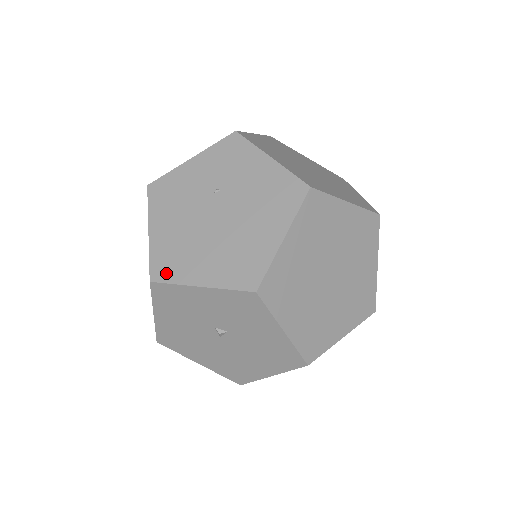
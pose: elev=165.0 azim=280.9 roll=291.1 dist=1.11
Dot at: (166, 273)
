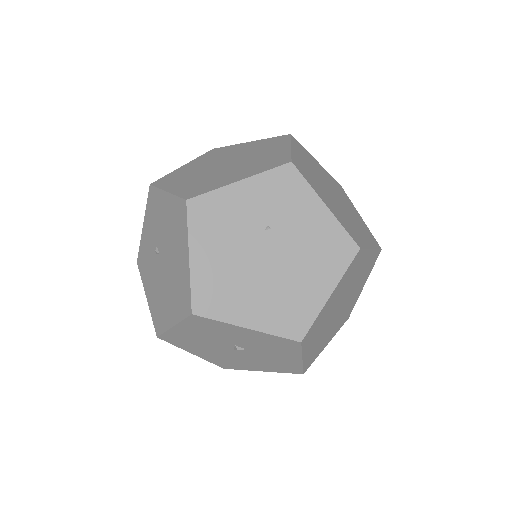
Dot at: (210, 308)
